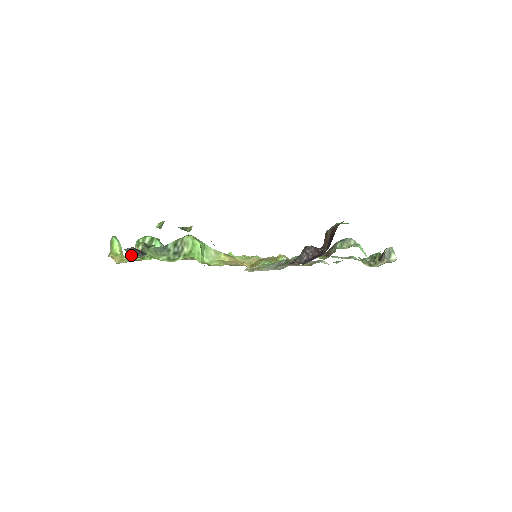
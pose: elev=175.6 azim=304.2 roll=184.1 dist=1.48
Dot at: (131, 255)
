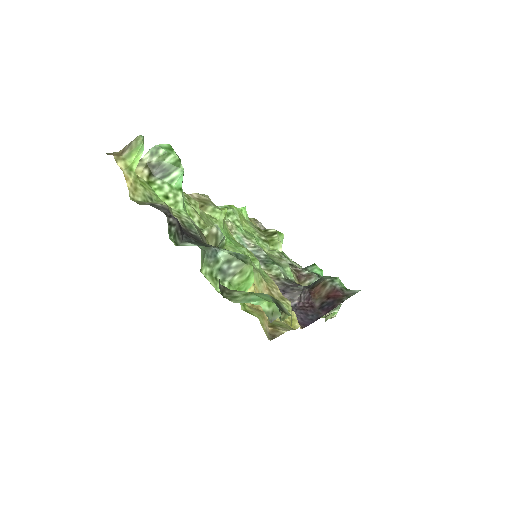
Dot at: (172, 237)
